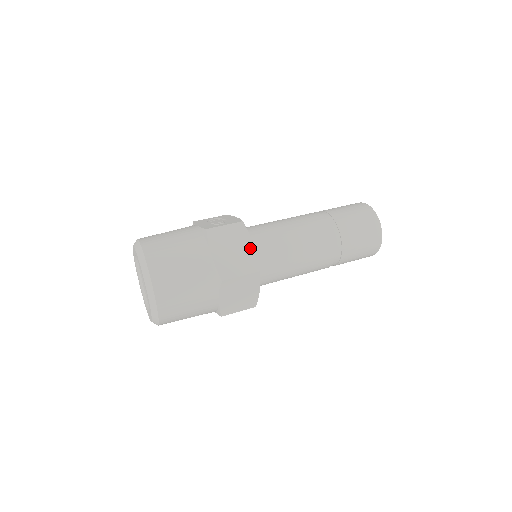
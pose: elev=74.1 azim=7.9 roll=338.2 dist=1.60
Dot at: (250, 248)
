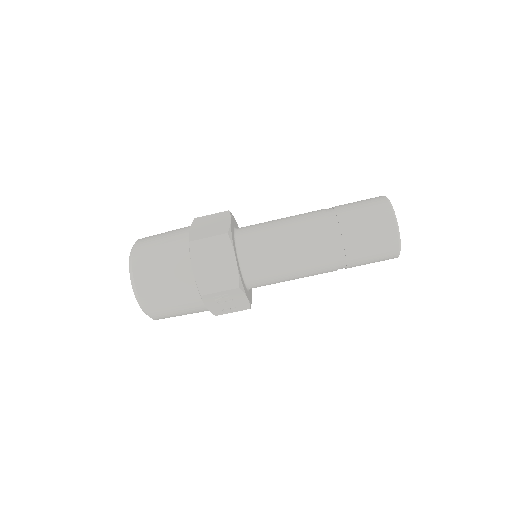
Dot at: (227, 222)
